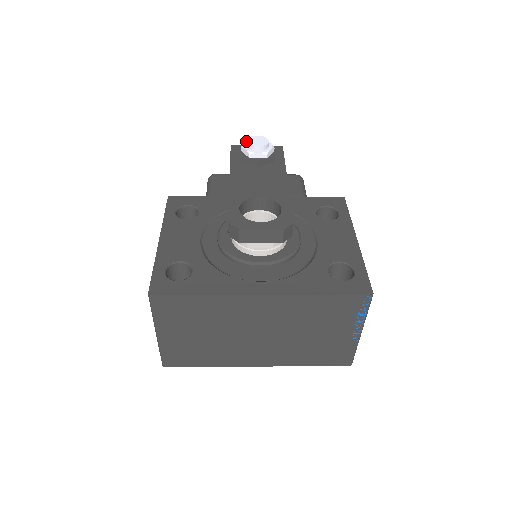
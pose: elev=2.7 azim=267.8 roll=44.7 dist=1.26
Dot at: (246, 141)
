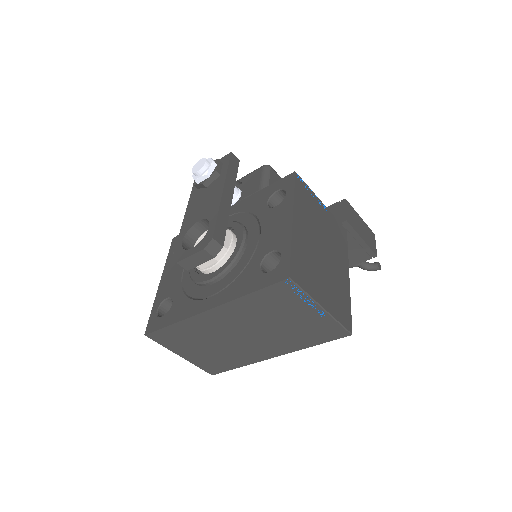
Dot at: occluded
